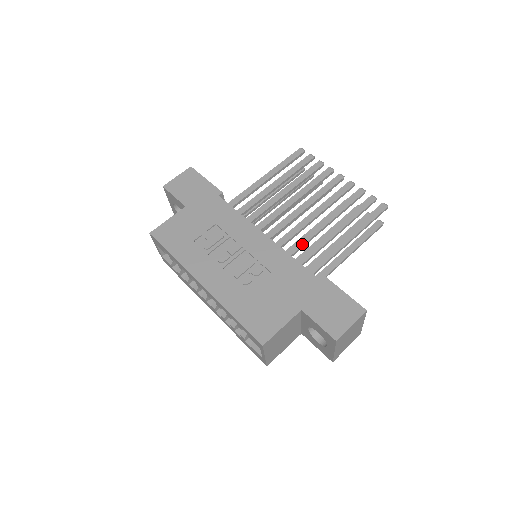
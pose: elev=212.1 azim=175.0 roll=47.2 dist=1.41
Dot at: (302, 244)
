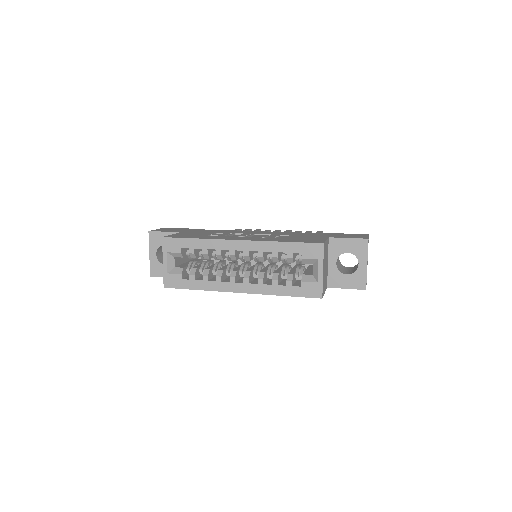
Dot at: occluded
